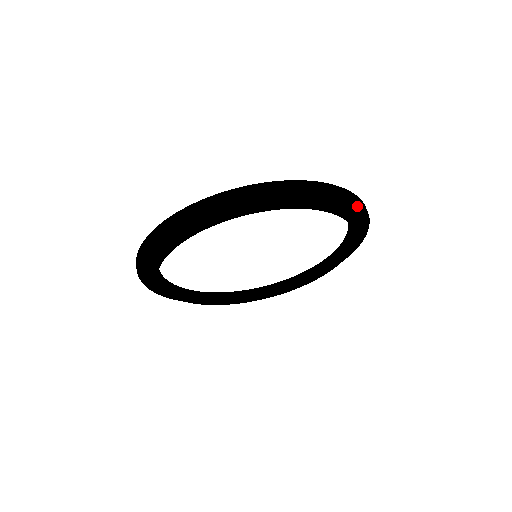
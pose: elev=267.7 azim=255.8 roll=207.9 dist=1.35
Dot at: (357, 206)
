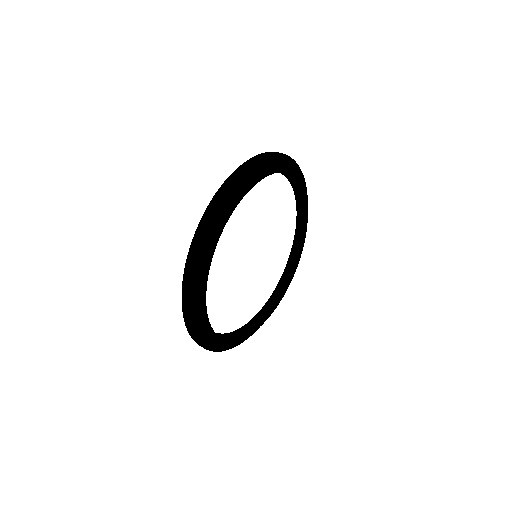
Dot at: (298, 172)
